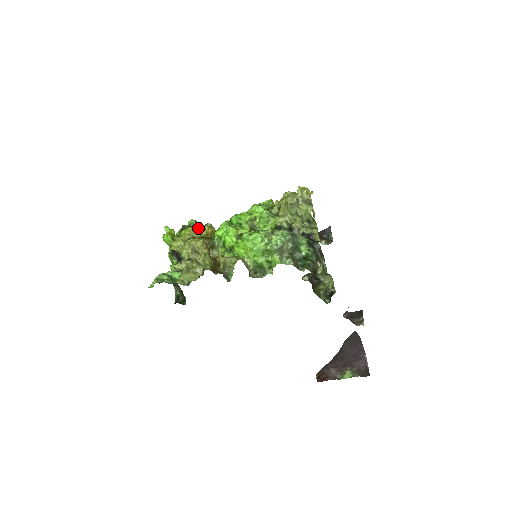
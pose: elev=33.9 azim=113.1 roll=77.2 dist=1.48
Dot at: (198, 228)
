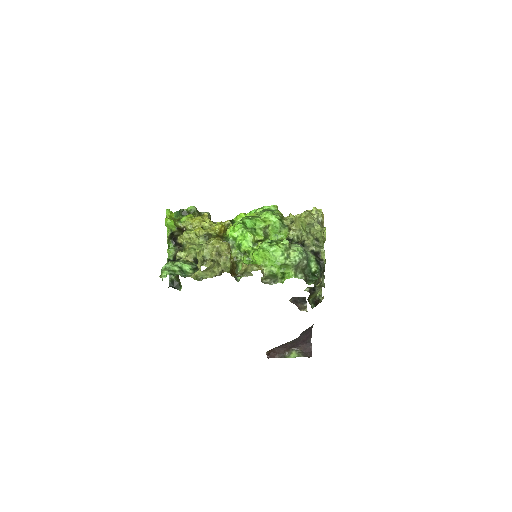
Dot at: occluded
